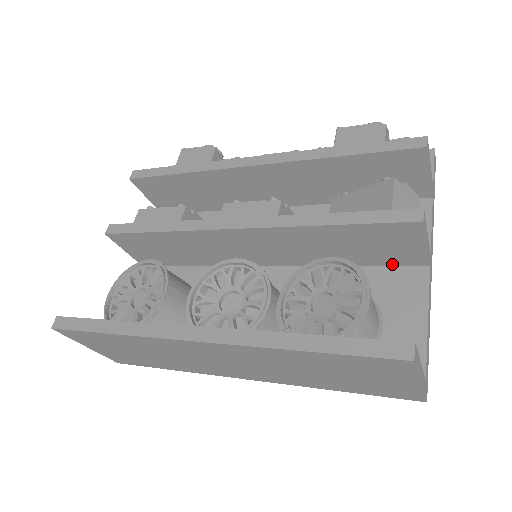
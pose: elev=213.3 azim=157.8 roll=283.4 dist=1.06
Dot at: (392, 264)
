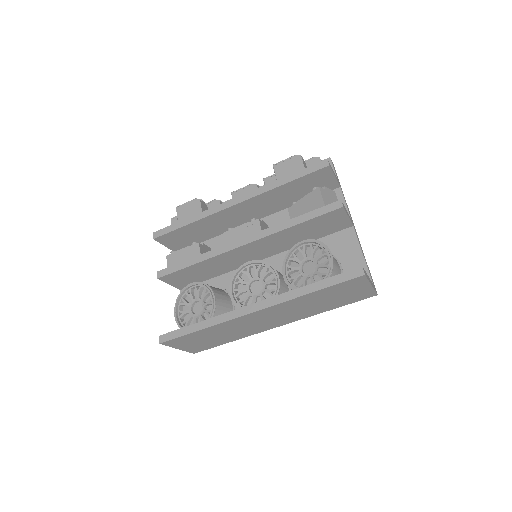
Dot at: (334, 232)
